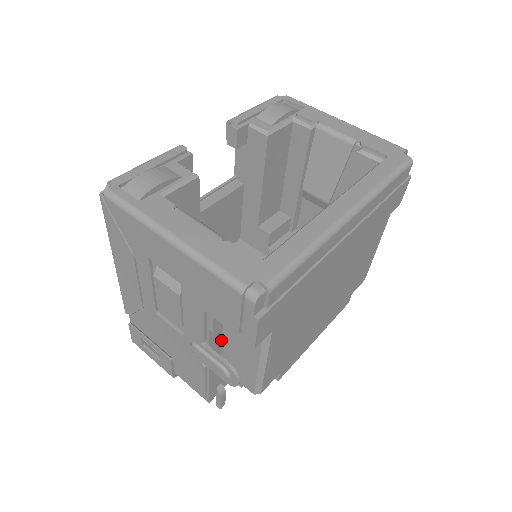
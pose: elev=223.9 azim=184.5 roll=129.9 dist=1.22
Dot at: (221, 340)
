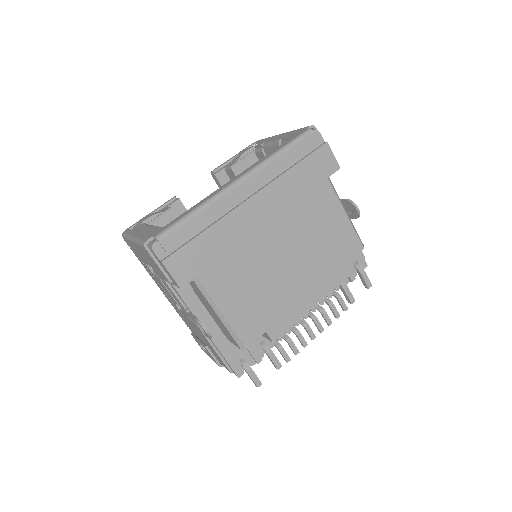
Dot at: (206, 310)
